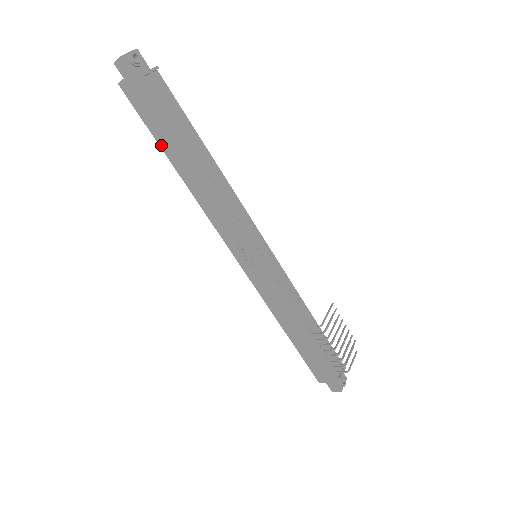
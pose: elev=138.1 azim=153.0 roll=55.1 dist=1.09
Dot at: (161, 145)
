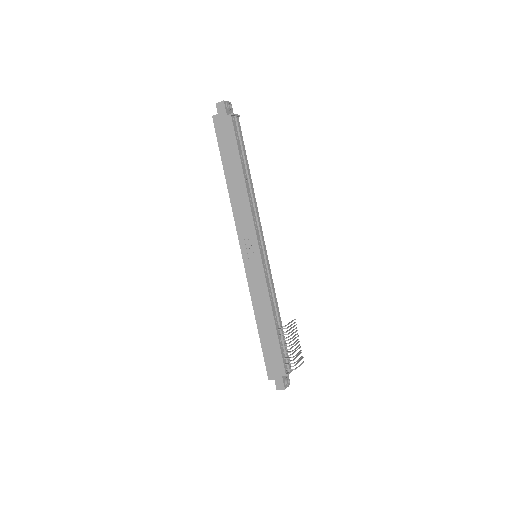
Dot at: (223, 160)
